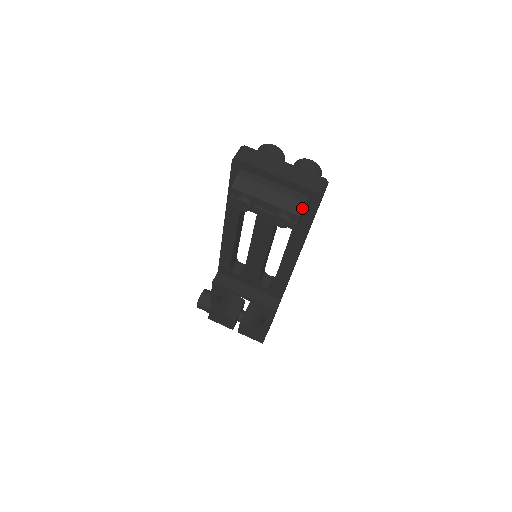
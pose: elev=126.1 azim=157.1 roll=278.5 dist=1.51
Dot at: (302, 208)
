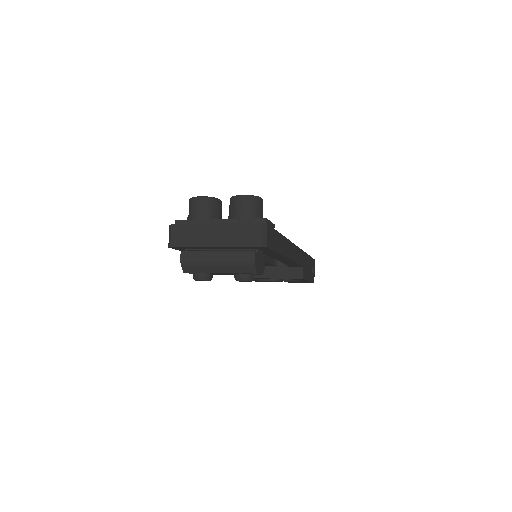
Dot at: (254, 267)
